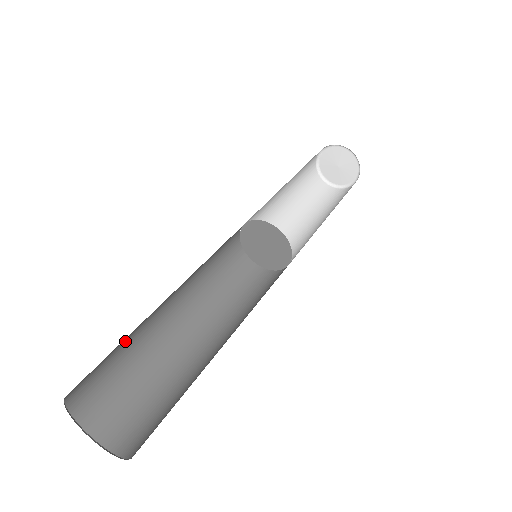
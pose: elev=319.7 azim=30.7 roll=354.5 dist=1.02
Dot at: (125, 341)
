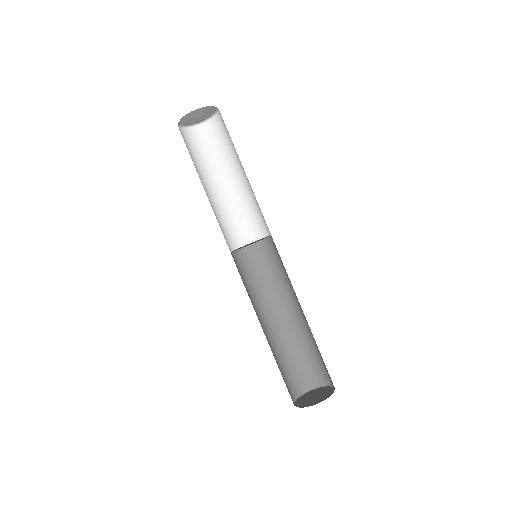
Dot at: occluded
